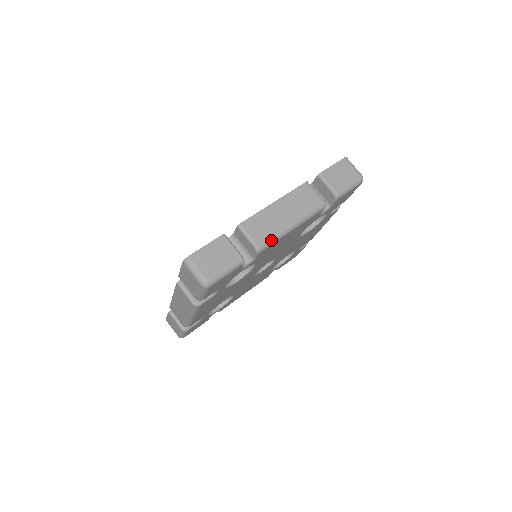
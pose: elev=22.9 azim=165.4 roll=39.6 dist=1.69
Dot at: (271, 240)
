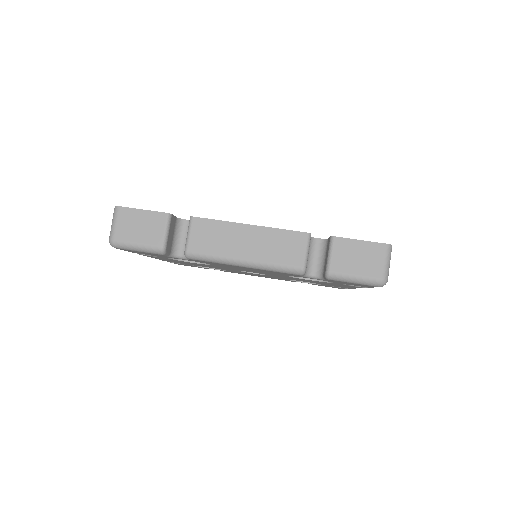
Dot at: (207, 257)
